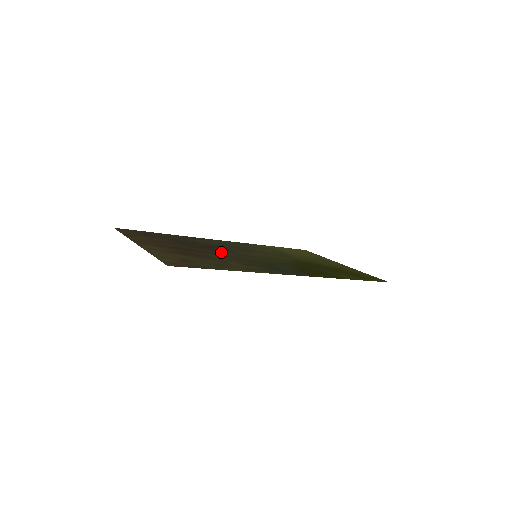
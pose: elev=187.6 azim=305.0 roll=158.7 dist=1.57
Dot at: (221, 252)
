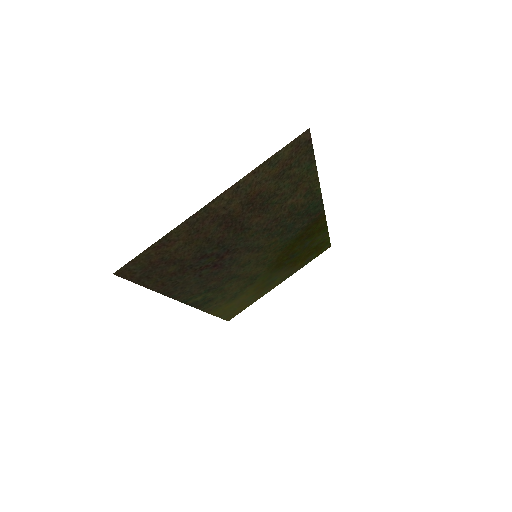
Dot at: (243, 243)
